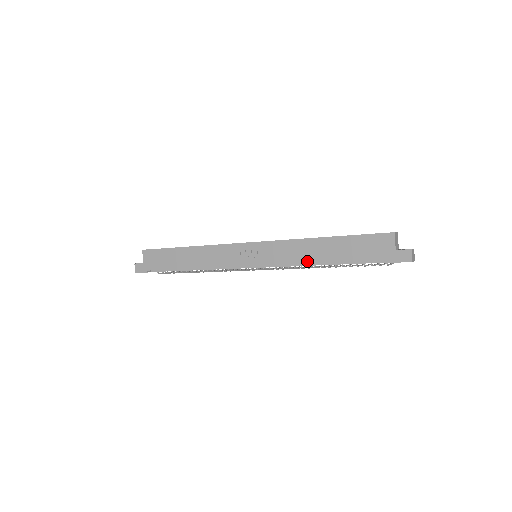
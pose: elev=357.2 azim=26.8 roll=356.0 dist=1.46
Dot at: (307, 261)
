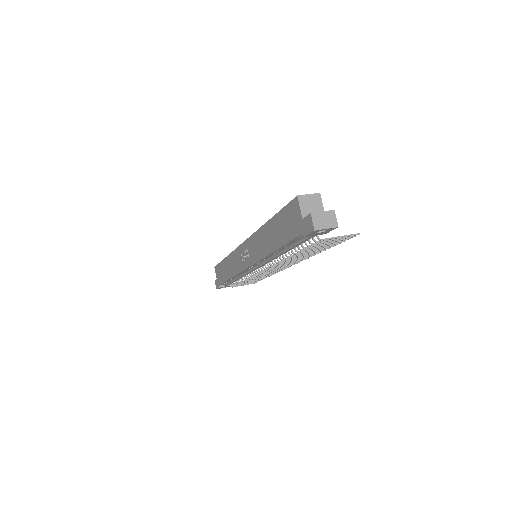
Dot at: (266, 253)
